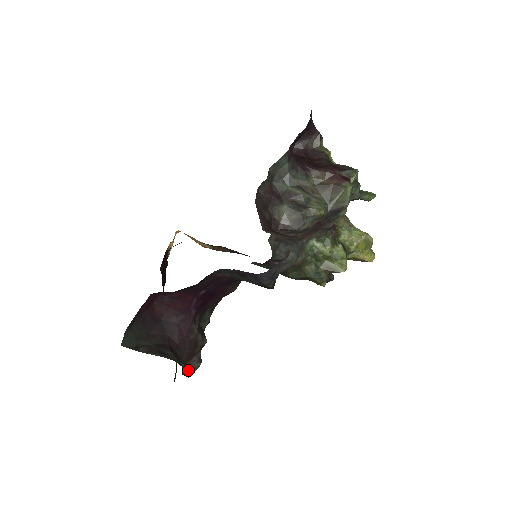
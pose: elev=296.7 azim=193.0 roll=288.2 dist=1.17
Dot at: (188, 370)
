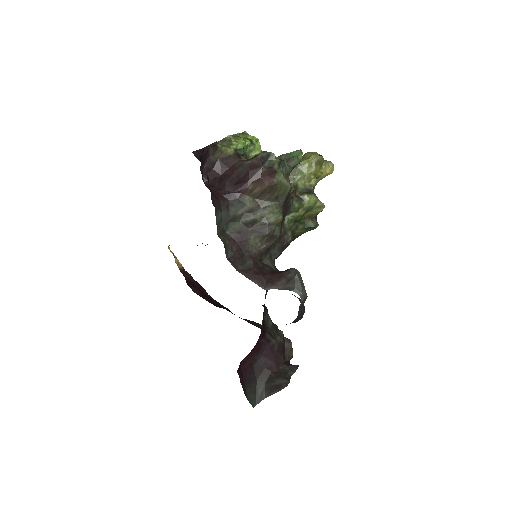
Dot at: (289, 354)
